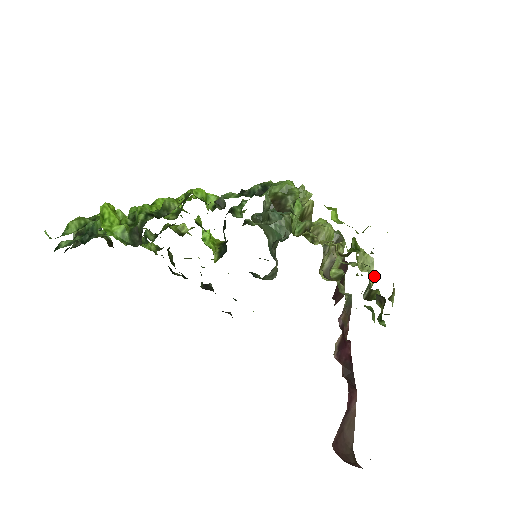
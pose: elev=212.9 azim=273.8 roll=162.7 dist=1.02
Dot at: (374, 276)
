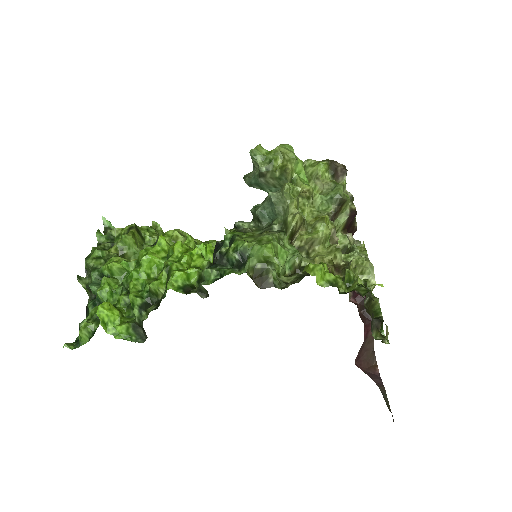
Dot at: (374, 282)
